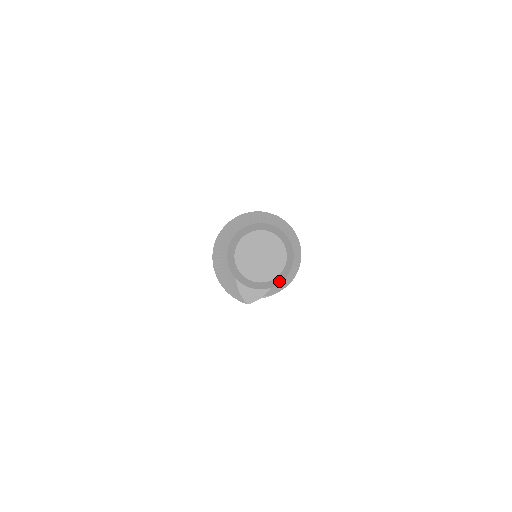
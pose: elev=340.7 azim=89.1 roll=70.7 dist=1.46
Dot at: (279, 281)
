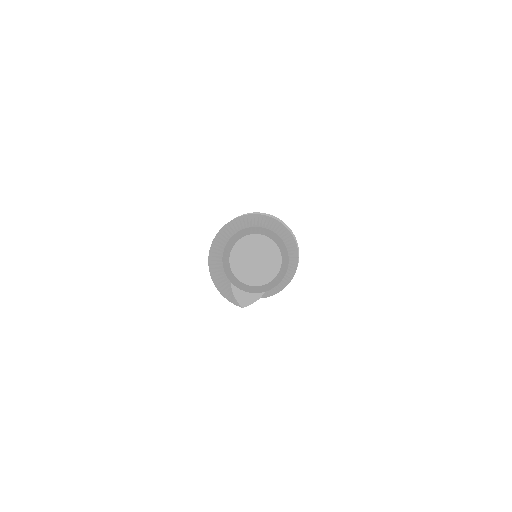
Dot at: (274, 285)
